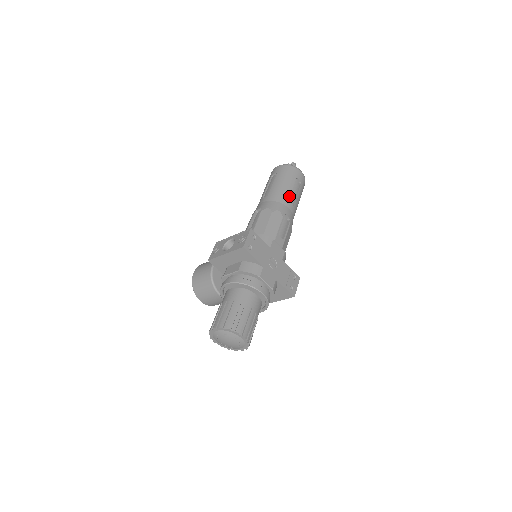
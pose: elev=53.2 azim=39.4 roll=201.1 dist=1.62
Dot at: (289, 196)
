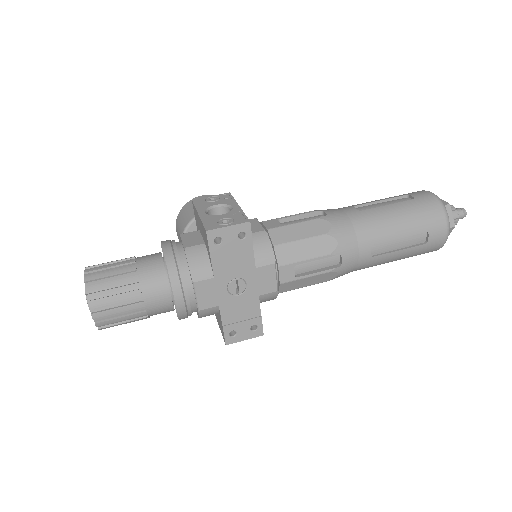
Dot at: (381, 240)
